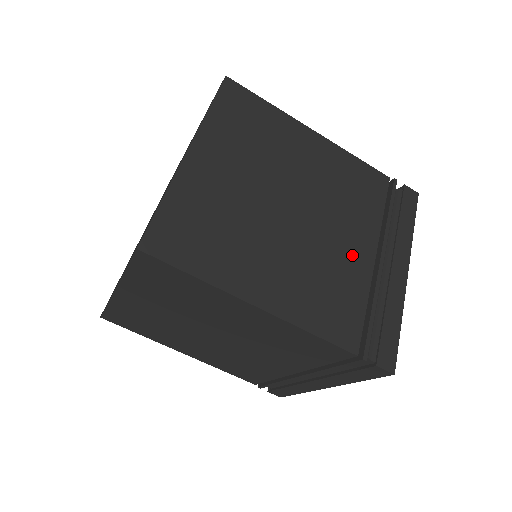
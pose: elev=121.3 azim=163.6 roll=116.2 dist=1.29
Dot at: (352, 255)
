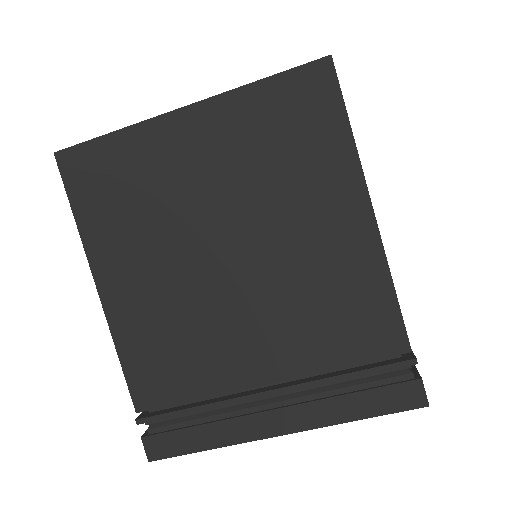
Dot at: occluded
